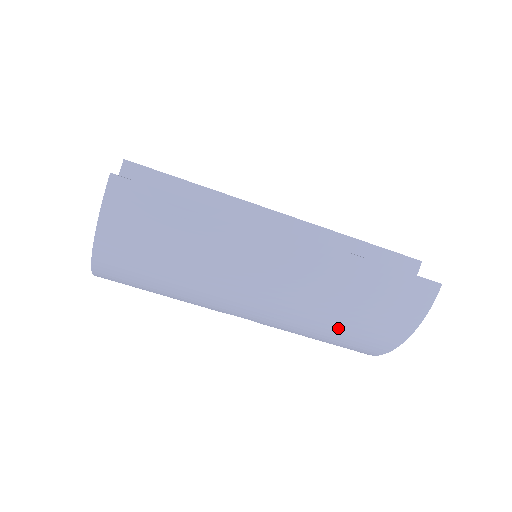
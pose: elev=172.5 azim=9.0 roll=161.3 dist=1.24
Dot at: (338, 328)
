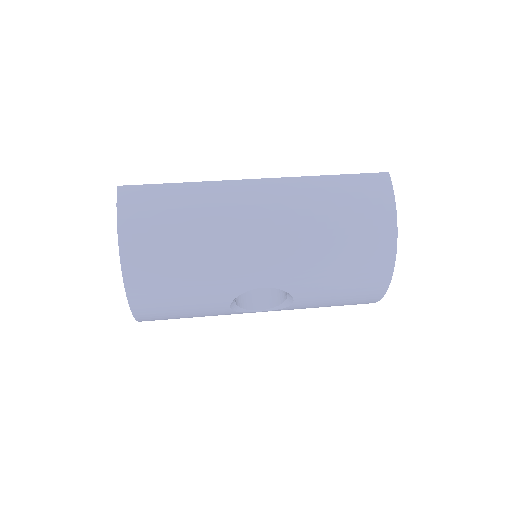
Dot at: (339, 244)
